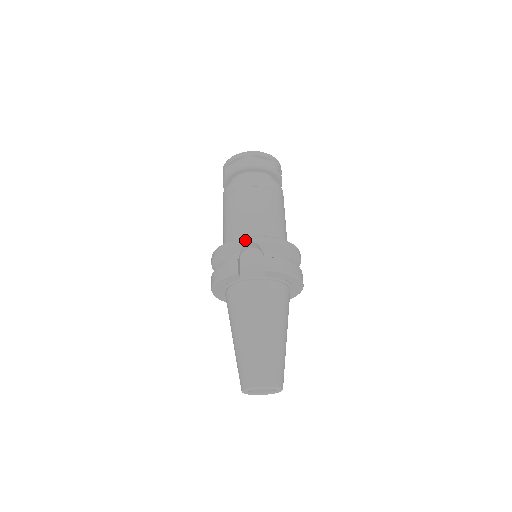
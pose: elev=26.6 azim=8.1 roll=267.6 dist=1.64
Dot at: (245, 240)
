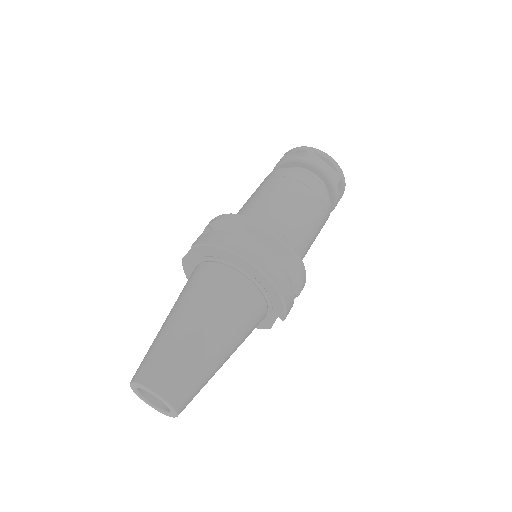
Dot at: (206, 227)
